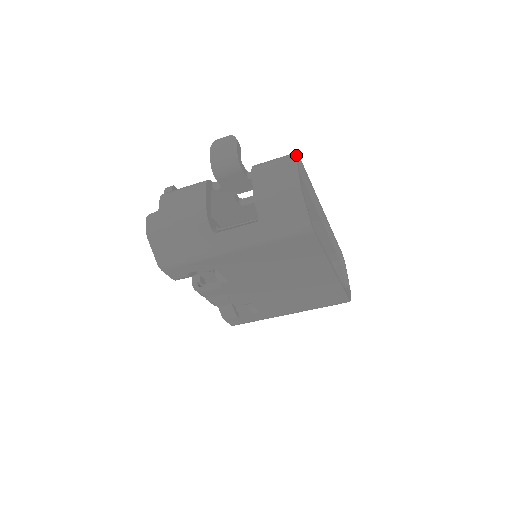
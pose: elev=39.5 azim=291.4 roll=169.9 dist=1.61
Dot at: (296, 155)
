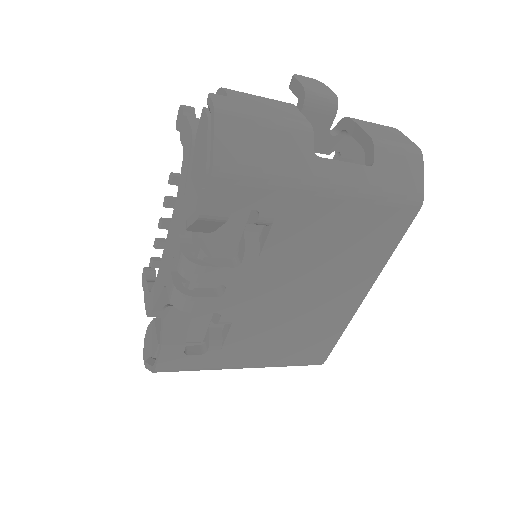
Dot at: occluded
